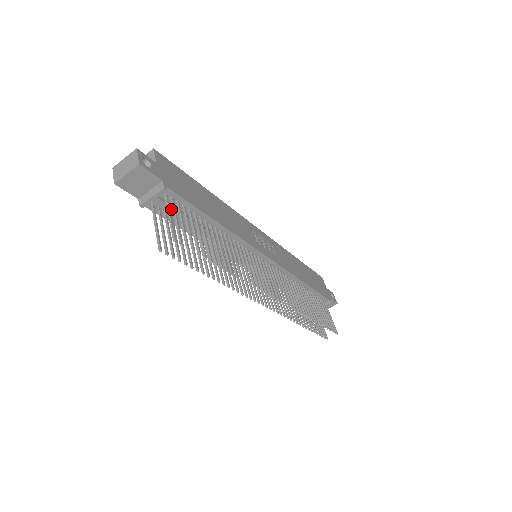
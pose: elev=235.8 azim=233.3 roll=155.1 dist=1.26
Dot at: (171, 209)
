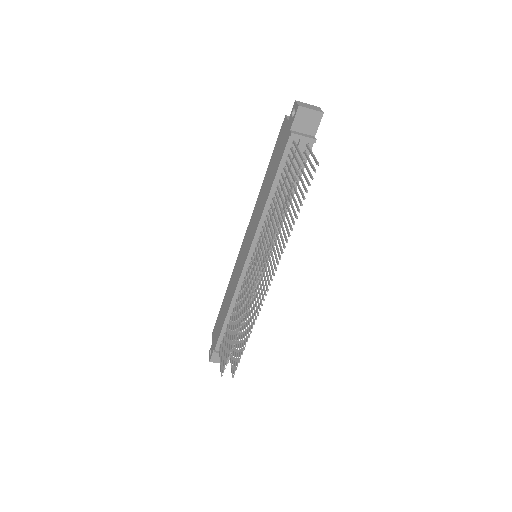
Dot at: (297, 157)
